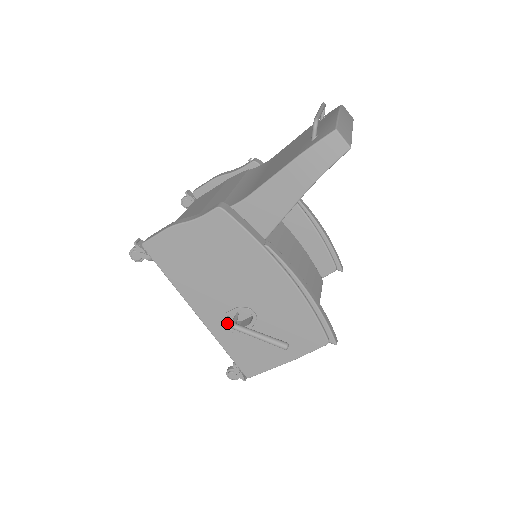
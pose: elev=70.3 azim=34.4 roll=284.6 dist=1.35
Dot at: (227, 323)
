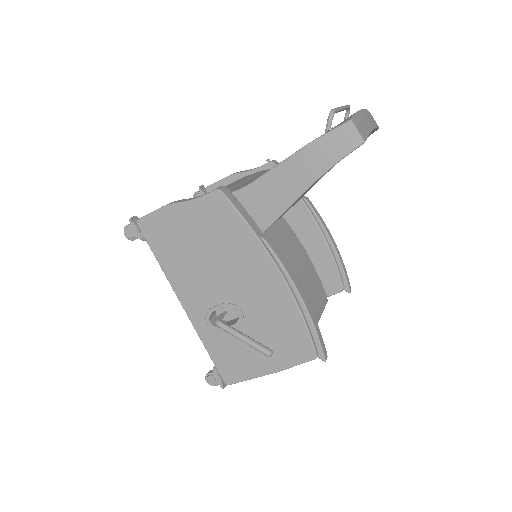
Dot at: (212, 320)
